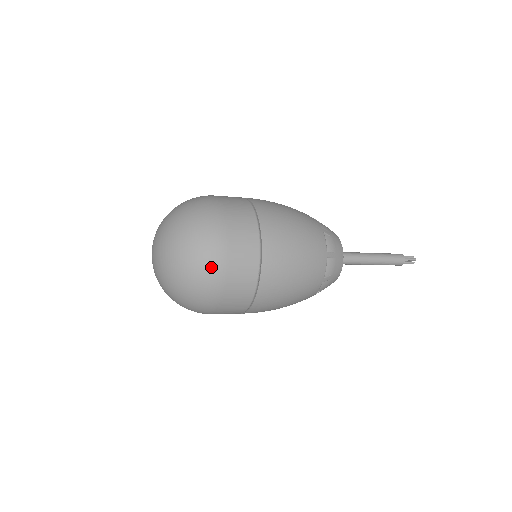
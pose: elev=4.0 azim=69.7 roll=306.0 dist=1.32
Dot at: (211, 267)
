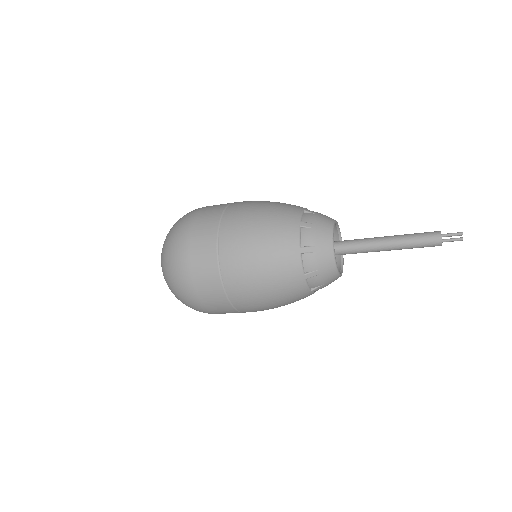
Dot at: (178, 241)
